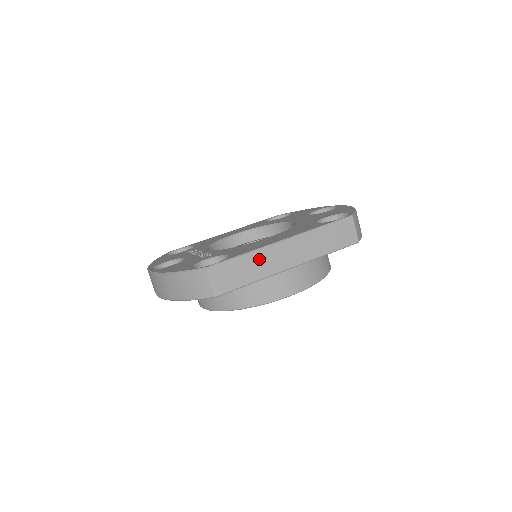
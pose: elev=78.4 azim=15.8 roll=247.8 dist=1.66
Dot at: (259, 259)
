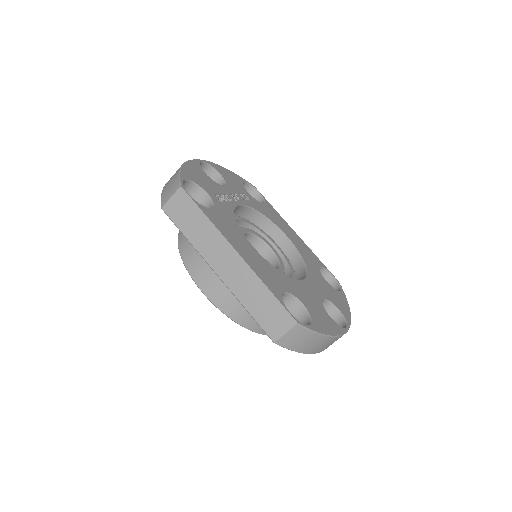
Dot at: (209, 235)
